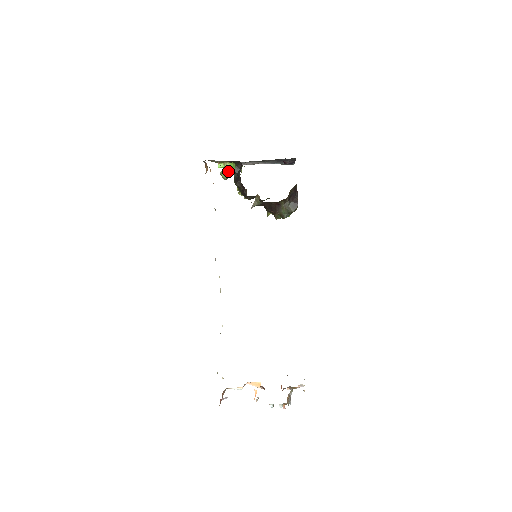
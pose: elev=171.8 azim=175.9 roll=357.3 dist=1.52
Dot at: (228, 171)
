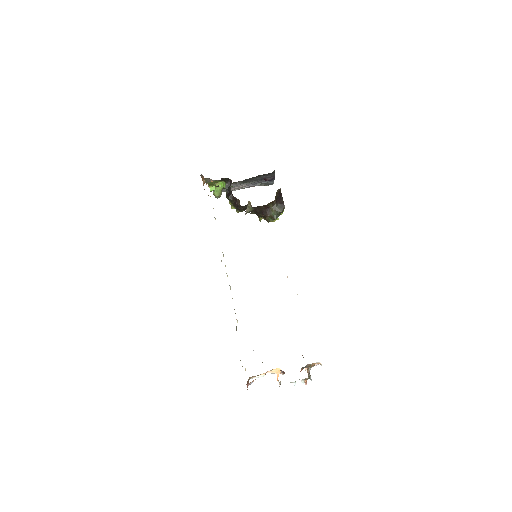
Dot at: (220, 190)
